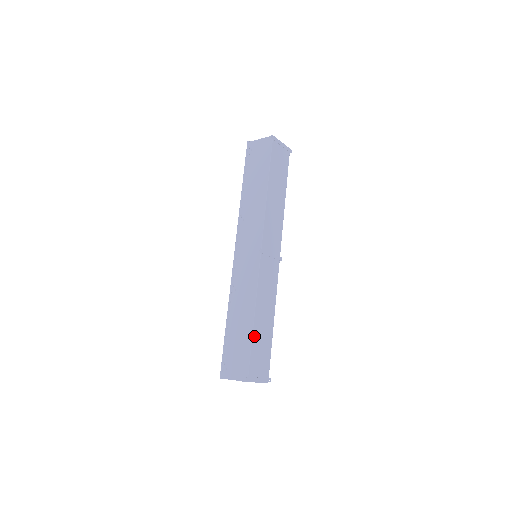
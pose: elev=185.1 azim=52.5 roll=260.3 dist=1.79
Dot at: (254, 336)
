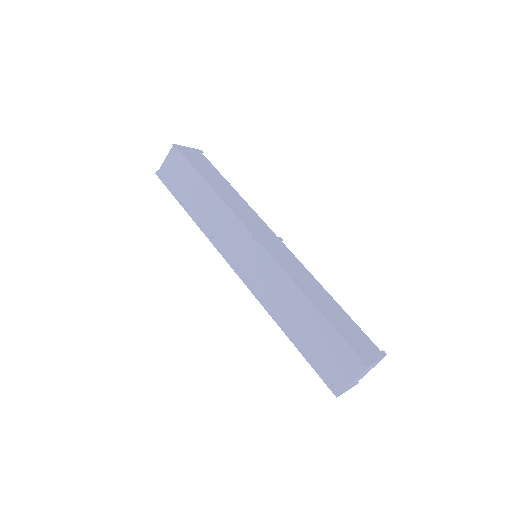
Dot at: (328, 319)
